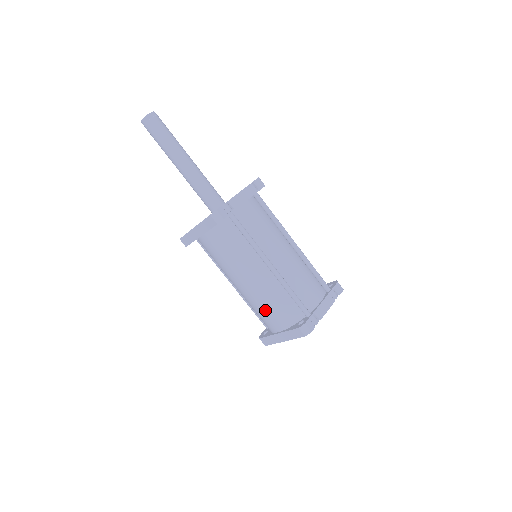
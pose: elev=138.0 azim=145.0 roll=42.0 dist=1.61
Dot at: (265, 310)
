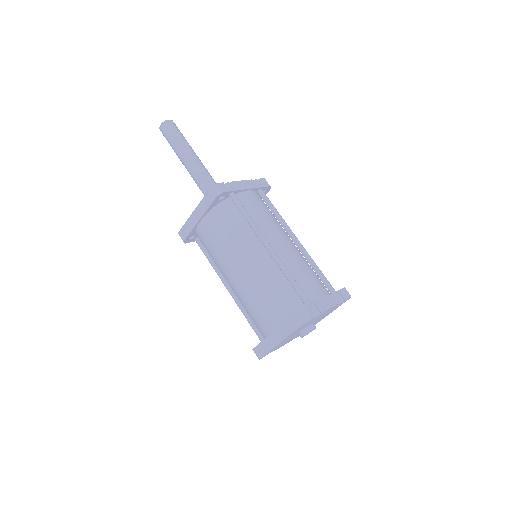
Dot at: (260, 302)
